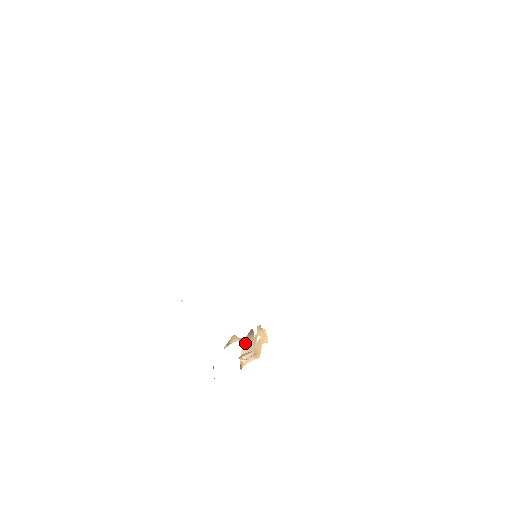
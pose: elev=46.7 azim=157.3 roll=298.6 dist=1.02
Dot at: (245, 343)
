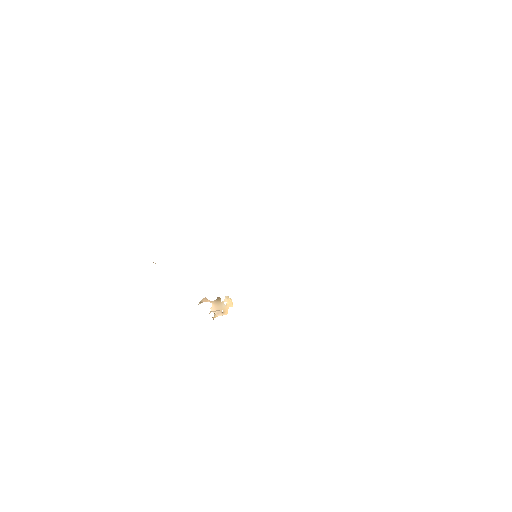
Dot at: (214, 304)
